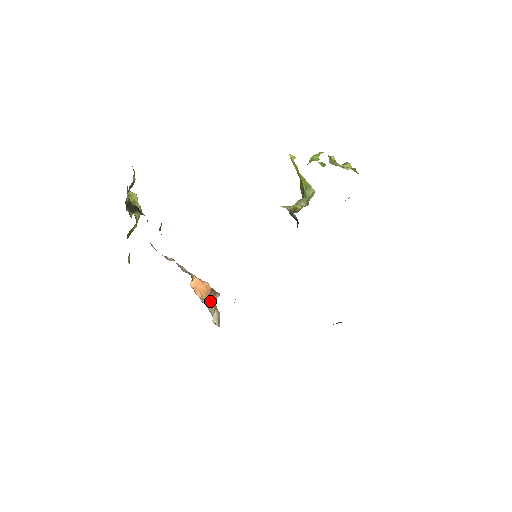
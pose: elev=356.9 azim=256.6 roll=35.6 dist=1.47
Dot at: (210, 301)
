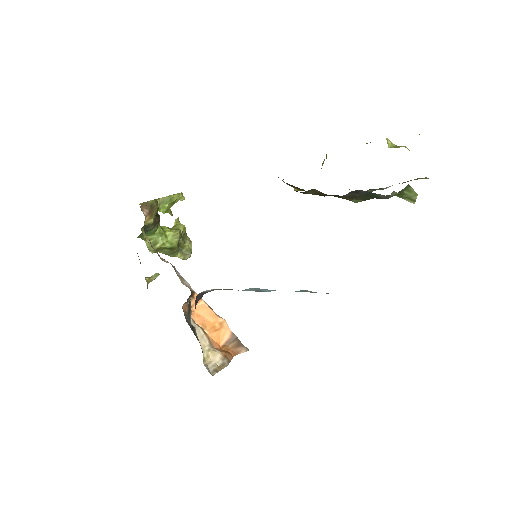
Dot at: (226, 350)
